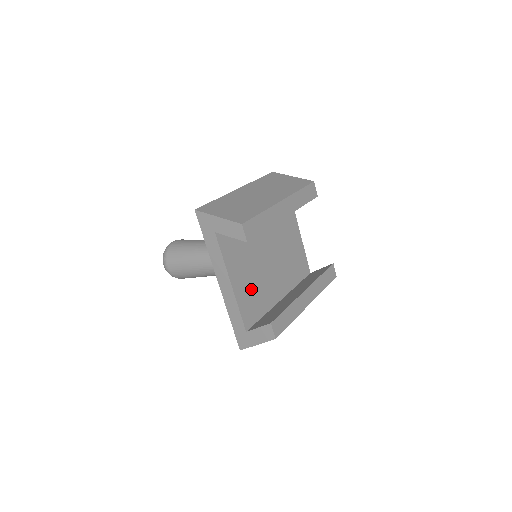
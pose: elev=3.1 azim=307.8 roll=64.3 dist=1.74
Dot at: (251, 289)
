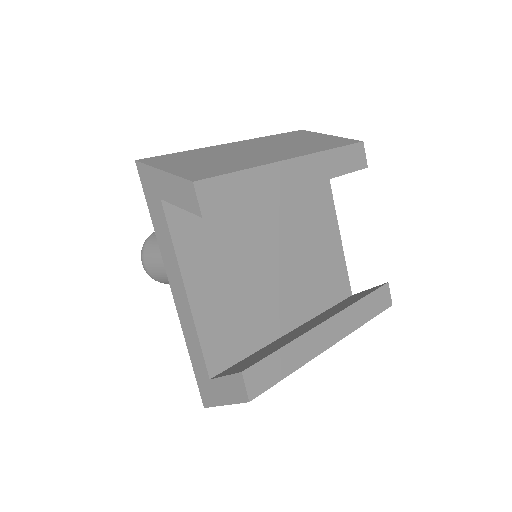
Dot at: (229, 307)
